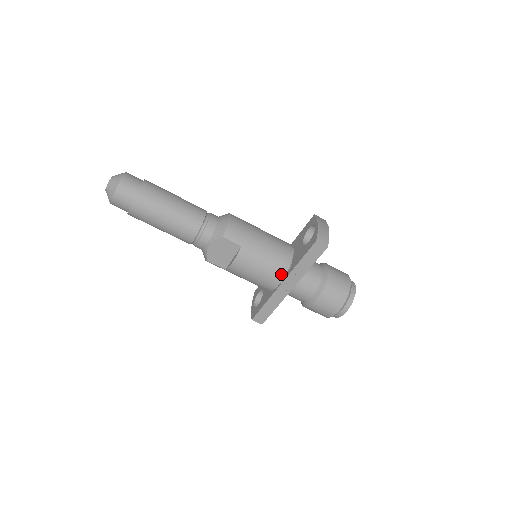
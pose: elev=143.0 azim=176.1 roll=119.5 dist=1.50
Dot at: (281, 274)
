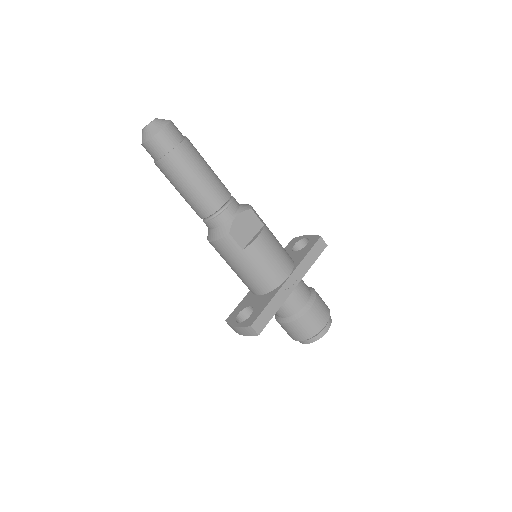
Dot at: (290, 266)
